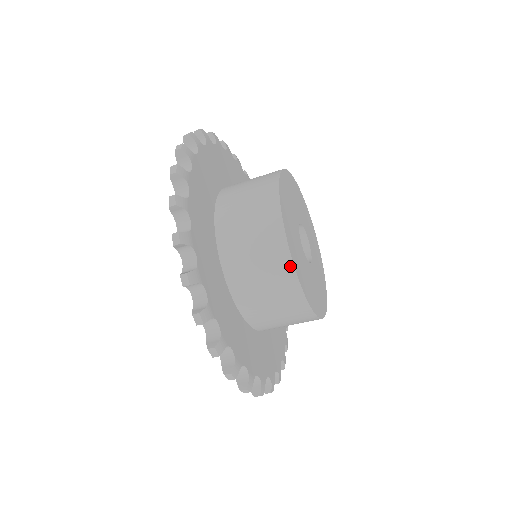
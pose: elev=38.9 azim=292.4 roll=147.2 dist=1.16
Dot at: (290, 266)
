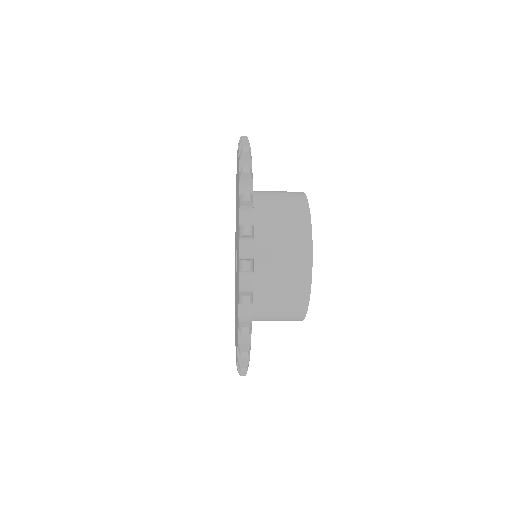
Dot at: (301, 319)
